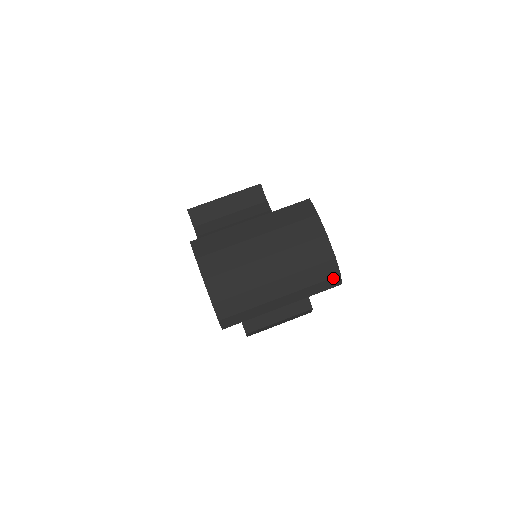
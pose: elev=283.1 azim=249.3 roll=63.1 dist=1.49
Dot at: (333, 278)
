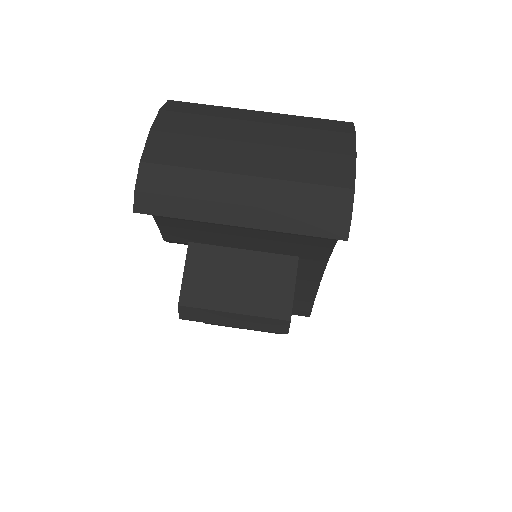
Dot at: (337, 219)
